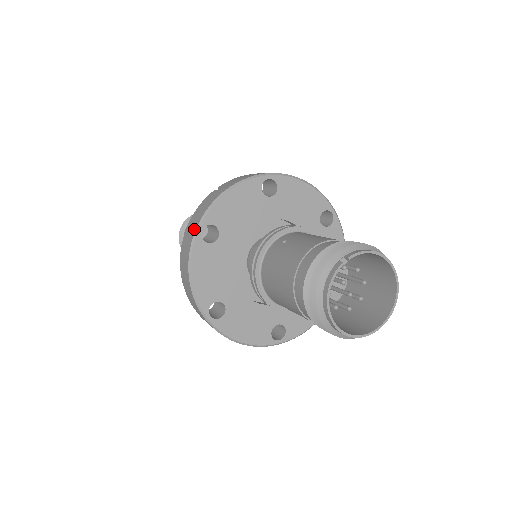
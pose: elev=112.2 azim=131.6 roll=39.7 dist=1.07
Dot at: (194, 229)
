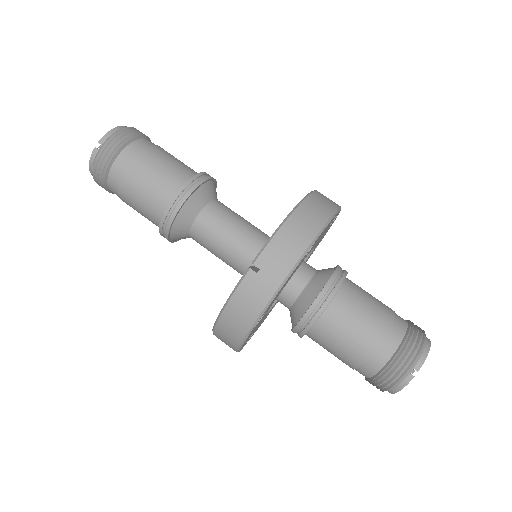
Dot at: (247, 327)
